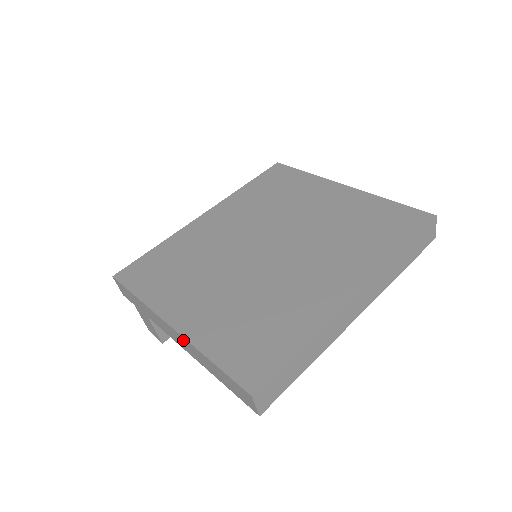
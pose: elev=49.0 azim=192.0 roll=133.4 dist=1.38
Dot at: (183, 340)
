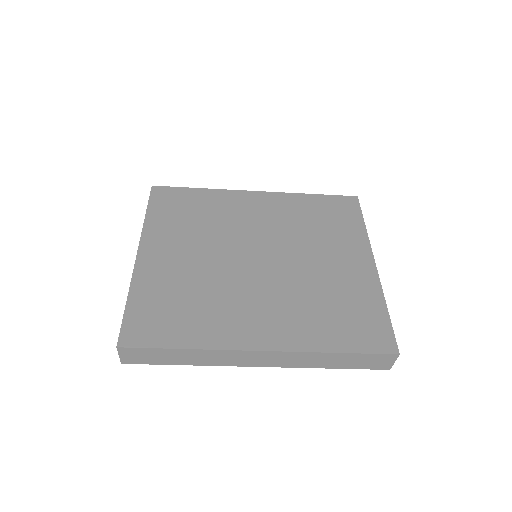
Dot at: occluded
